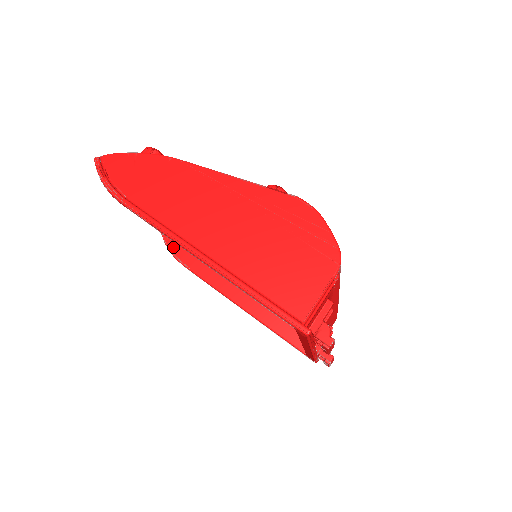
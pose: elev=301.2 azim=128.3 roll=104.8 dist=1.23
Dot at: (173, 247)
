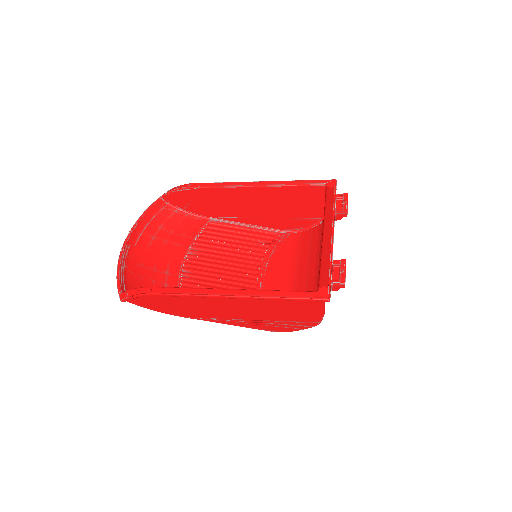
Dot at: occluded
